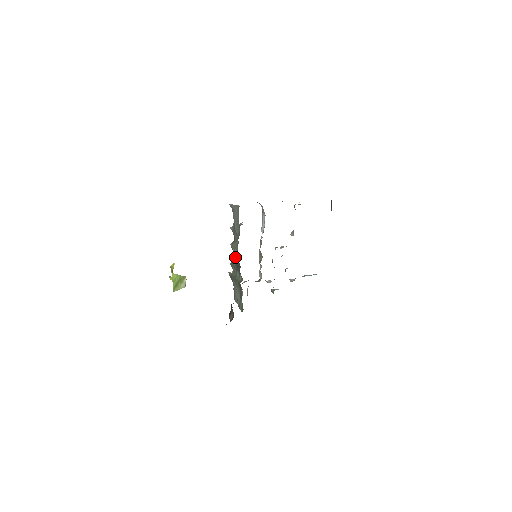
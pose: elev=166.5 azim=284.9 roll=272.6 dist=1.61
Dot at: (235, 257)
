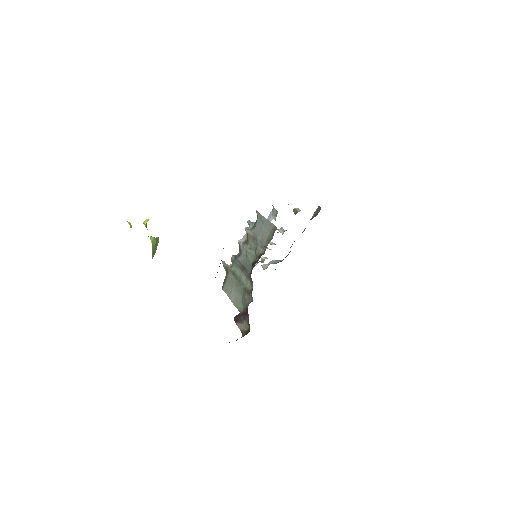
Dot at: (241, 257)
